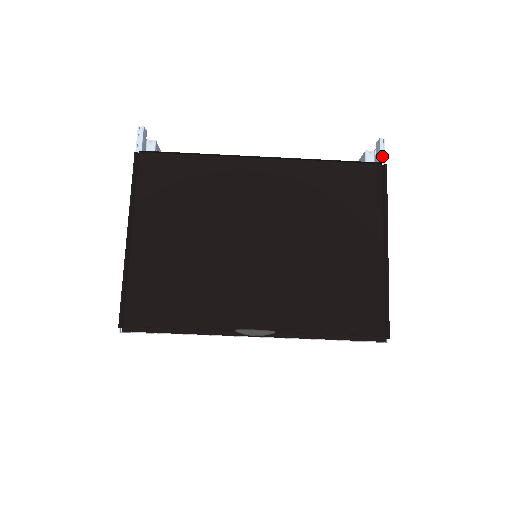
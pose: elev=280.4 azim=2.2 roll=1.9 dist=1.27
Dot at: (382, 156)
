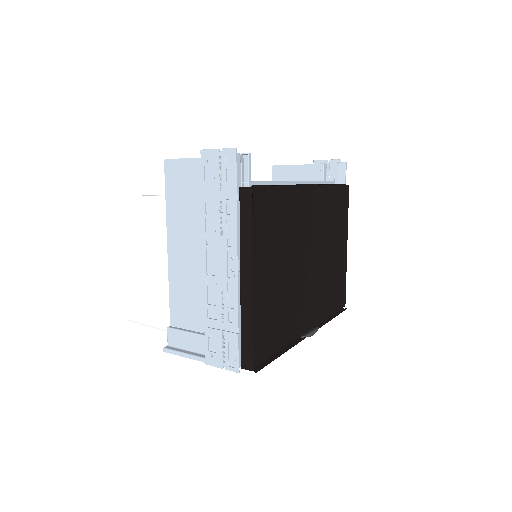
Dot at: occluded
